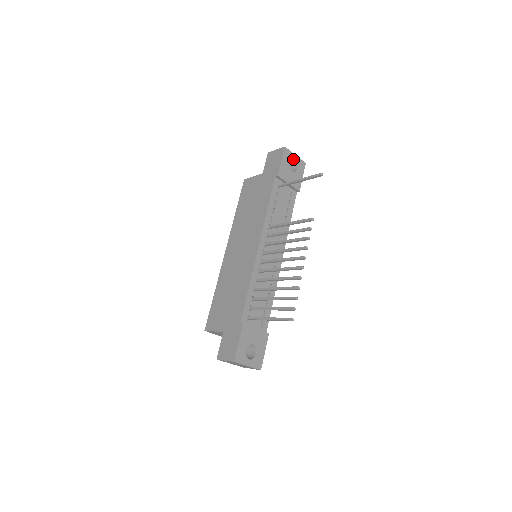
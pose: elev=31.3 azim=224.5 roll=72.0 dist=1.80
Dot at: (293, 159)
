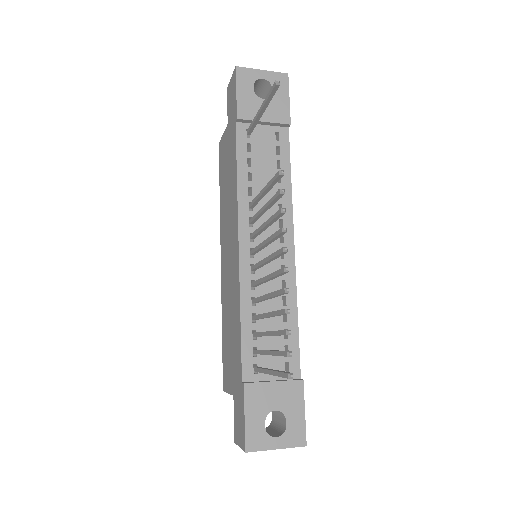
Dot at: (260, 79)
